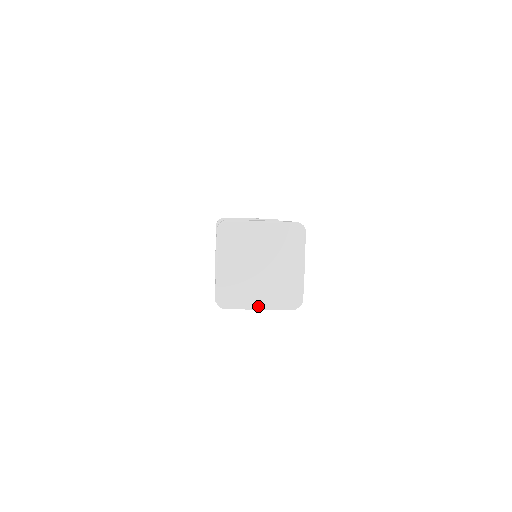
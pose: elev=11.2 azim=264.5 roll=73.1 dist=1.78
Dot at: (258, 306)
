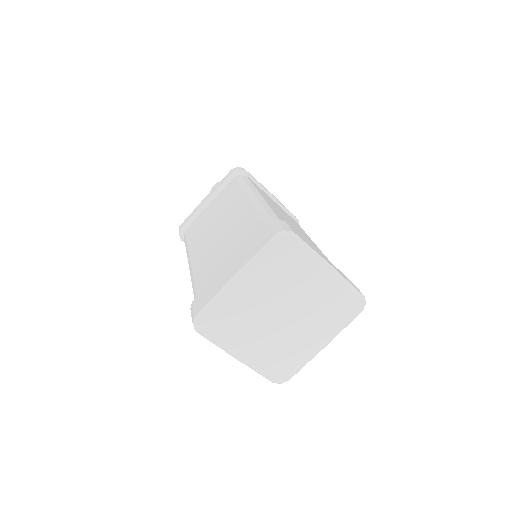
Dot at: (239, 355)
